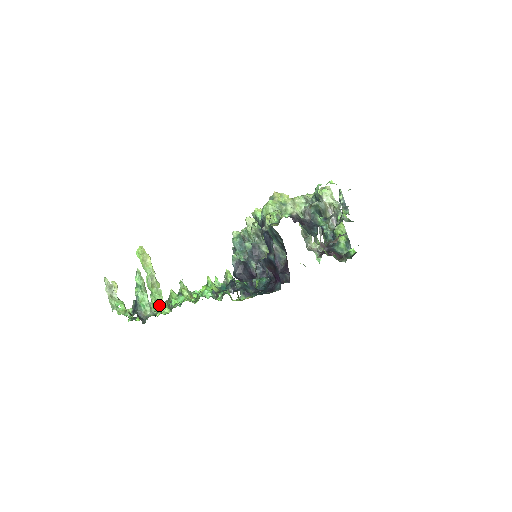
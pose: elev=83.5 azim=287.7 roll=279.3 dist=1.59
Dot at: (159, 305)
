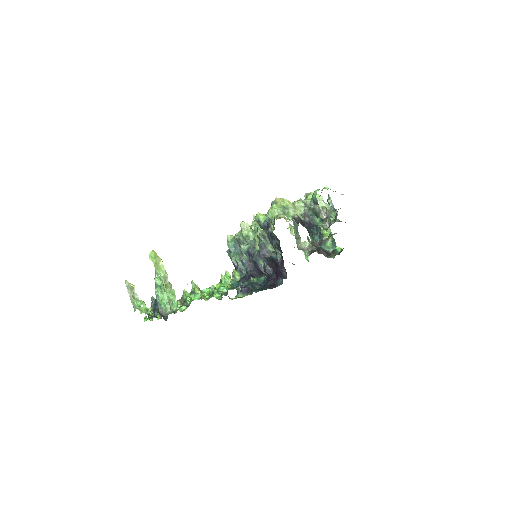
Dot at: (175, 304)
